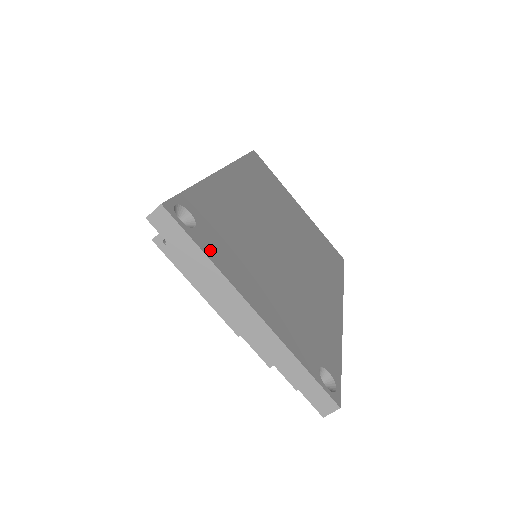
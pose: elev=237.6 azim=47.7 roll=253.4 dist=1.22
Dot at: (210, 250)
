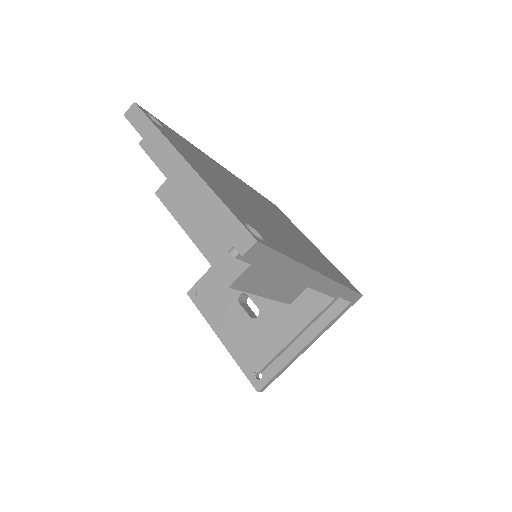
Dot at: (165, 134)
